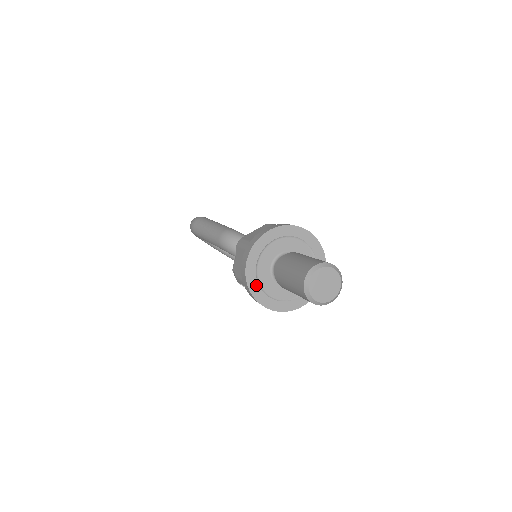
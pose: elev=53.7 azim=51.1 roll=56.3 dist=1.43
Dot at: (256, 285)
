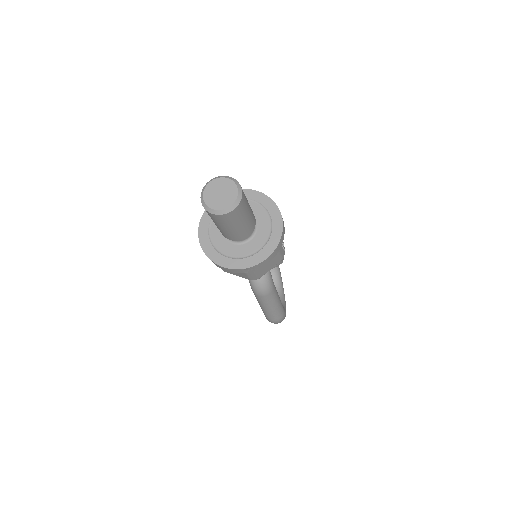
Dot at: (210, 217)
